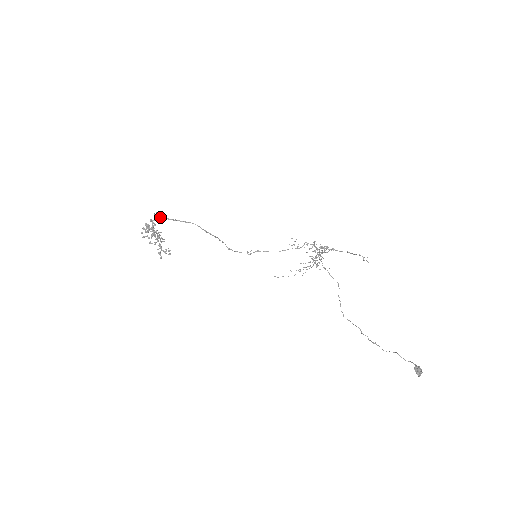
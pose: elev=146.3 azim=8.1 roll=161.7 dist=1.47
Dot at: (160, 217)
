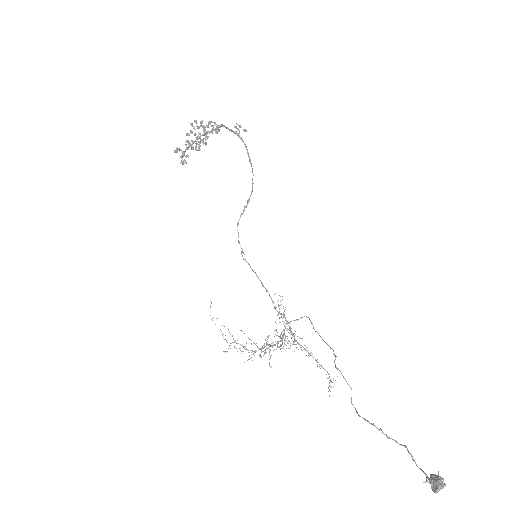
Dot at: (236, 132)
